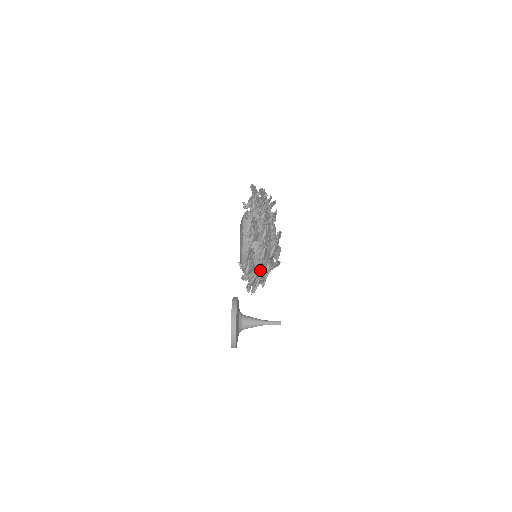
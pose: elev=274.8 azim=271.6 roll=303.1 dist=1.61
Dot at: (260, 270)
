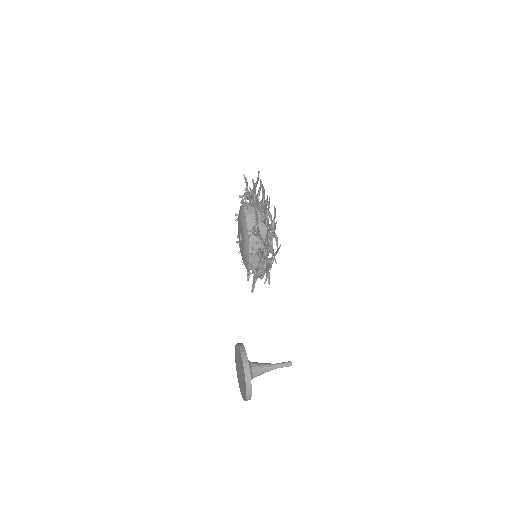
Dot at: occluded
